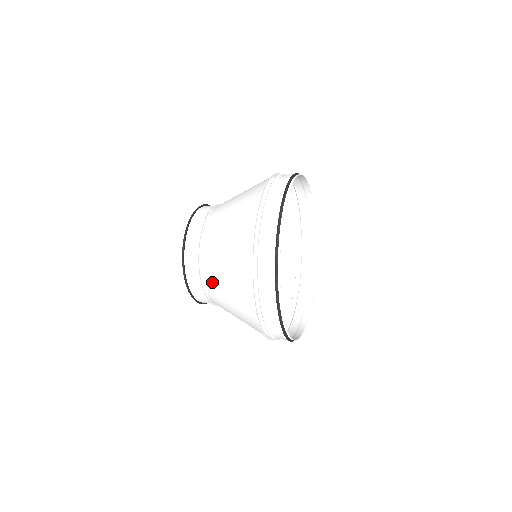
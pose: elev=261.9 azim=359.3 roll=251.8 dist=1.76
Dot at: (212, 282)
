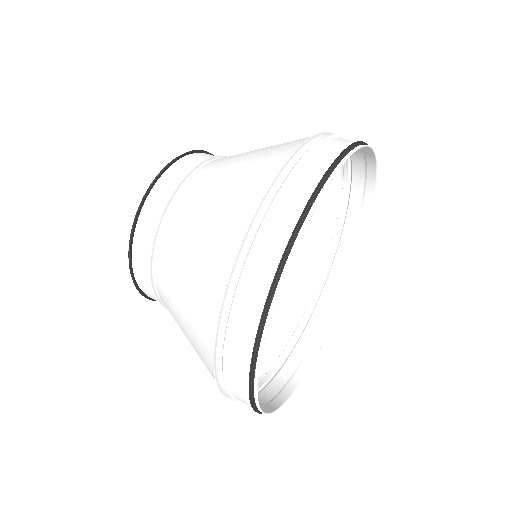
Dot at: occluded
